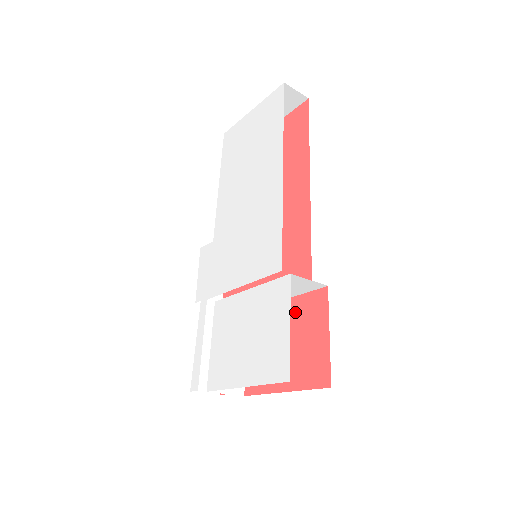
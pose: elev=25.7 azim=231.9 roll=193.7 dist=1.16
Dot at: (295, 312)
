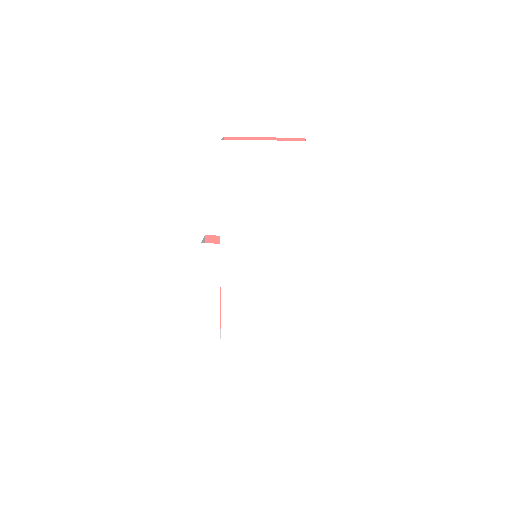
Dot at: occluded
